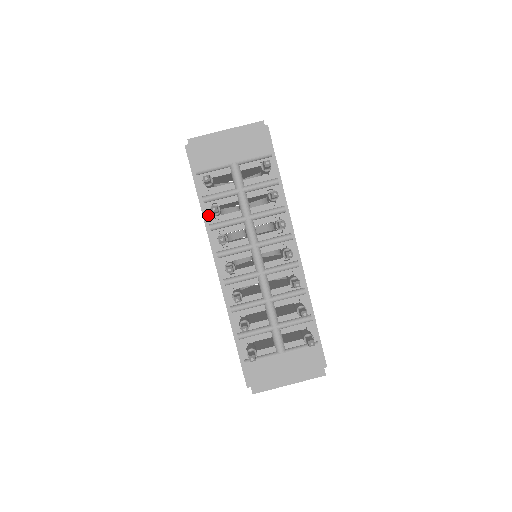
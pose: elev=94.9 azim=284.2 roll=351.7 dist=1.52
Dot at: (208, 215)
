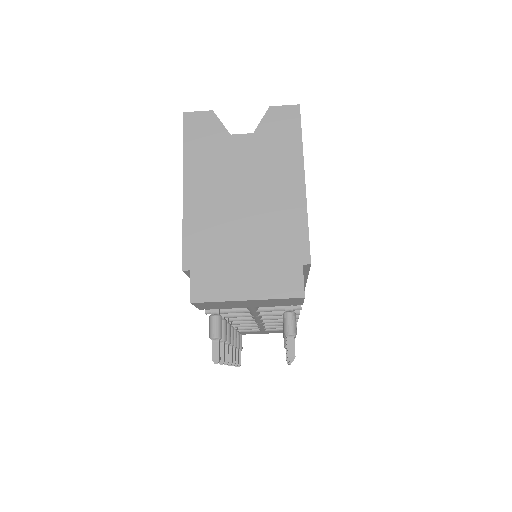
Dot at: occluded
